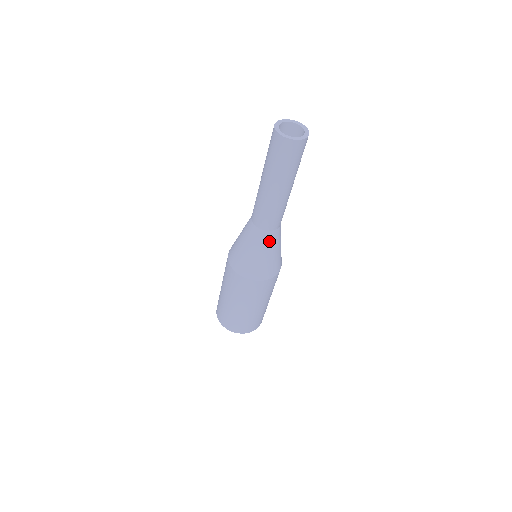
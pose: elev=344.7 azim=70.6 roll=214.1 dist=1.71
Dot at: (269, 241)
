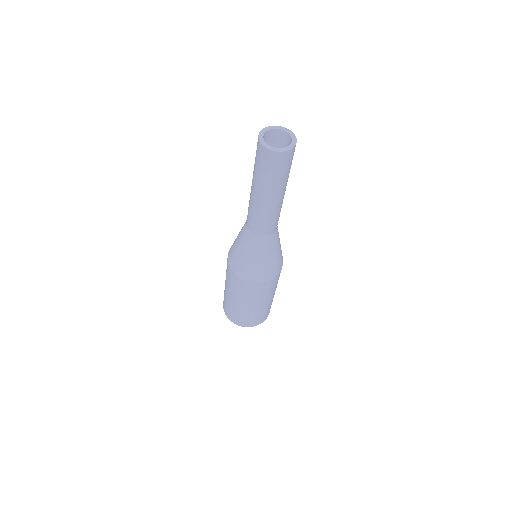
Dot at: (263, 246)
